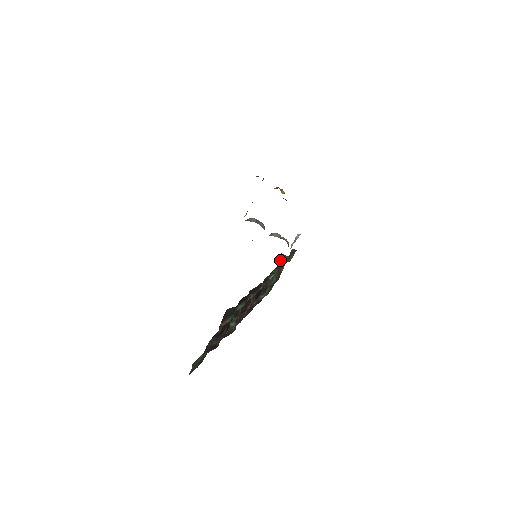
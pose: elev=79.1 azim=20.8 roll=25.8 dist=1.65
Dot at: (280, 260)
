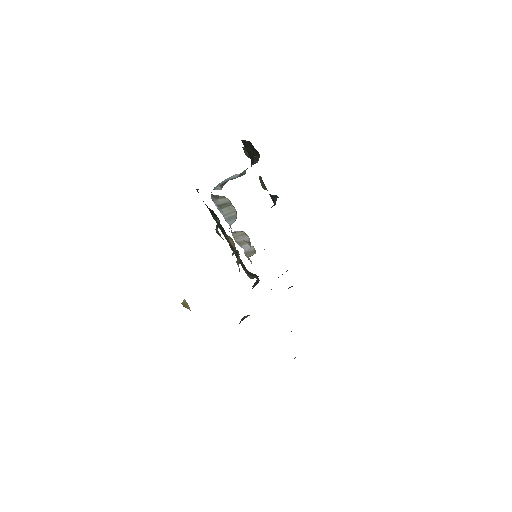
Dot at: occluded
